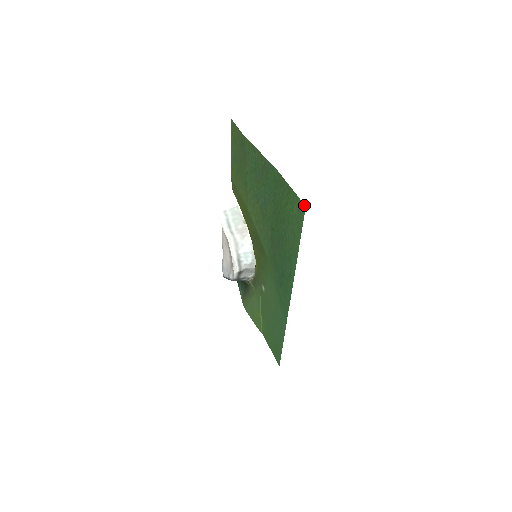
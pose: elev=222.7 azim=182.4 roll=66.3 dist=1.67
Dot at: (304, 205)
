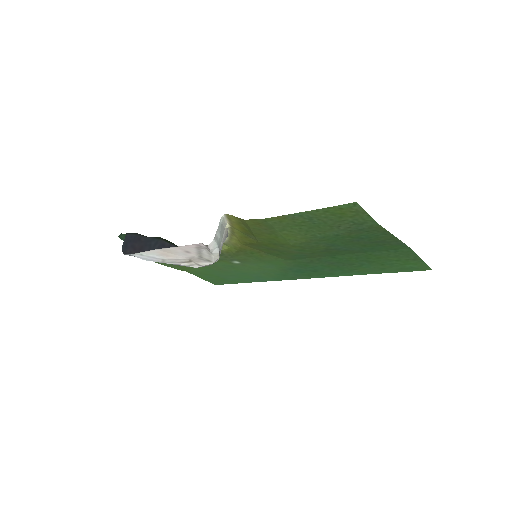
Dot at: (431, 269)
